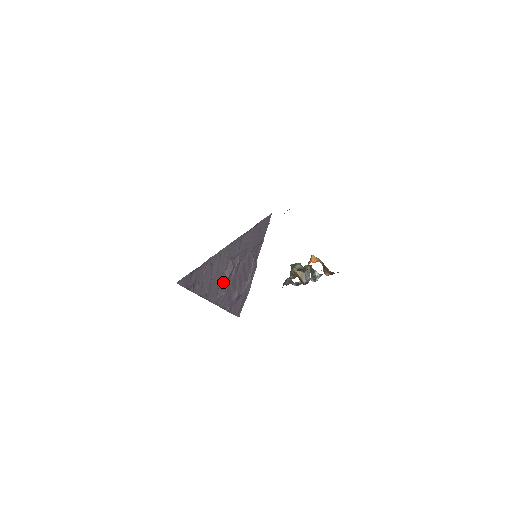
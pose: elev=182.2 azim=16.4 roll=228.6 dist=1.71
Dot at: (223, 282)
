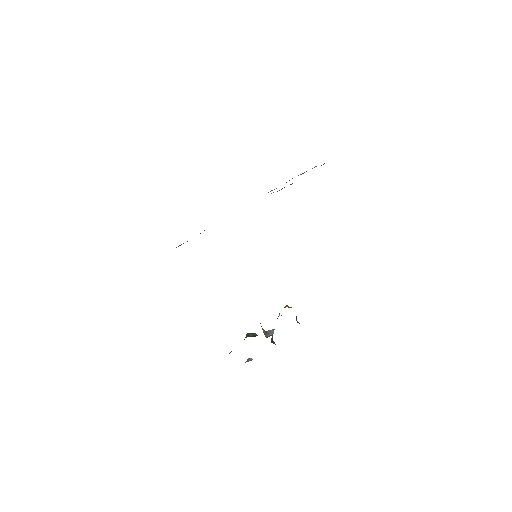
Dot at: occluded
